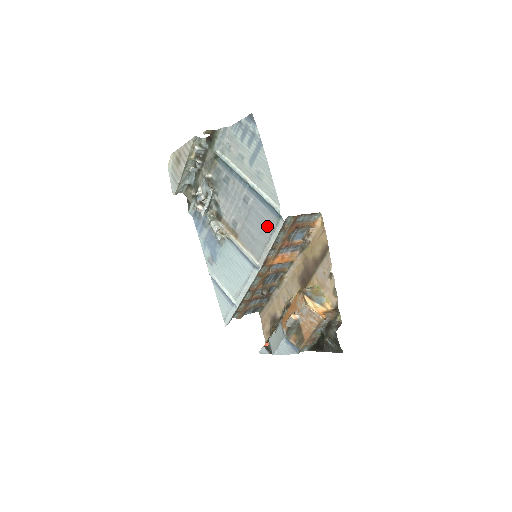
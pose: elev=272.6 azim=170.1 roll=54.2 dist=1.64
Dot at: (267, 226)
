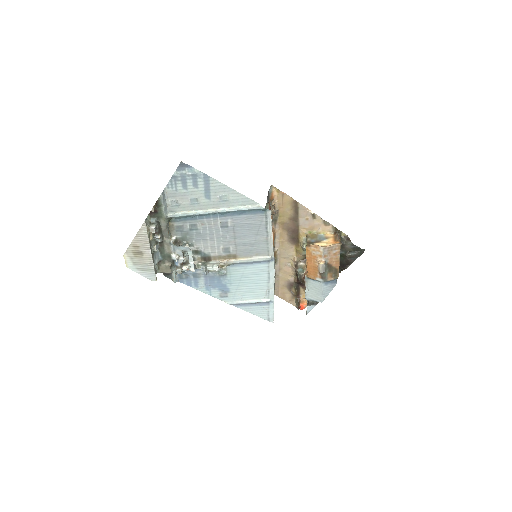
Dot at: (258, 226)
